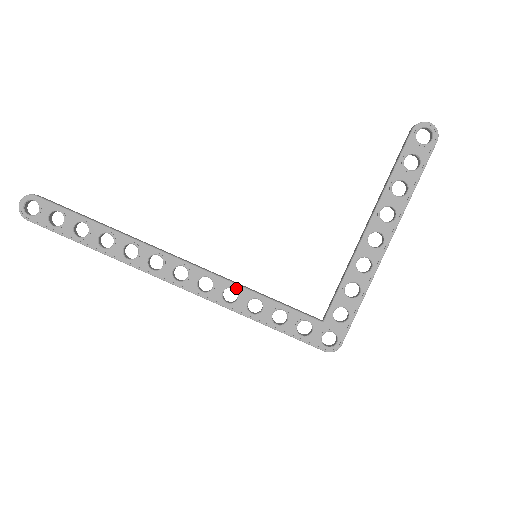
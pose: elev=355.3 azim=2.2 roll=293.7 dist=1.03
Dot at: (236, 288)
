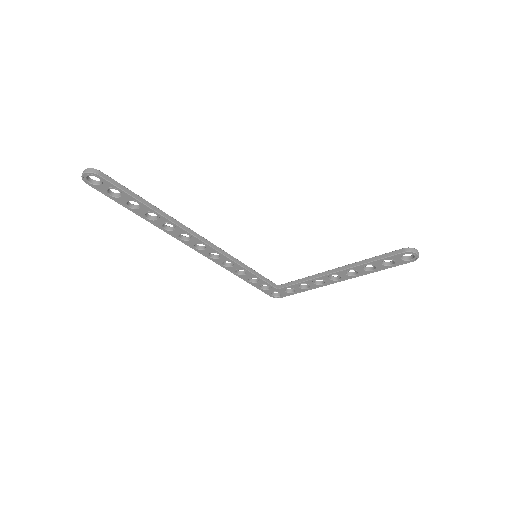
Dot at: (234, 263)
